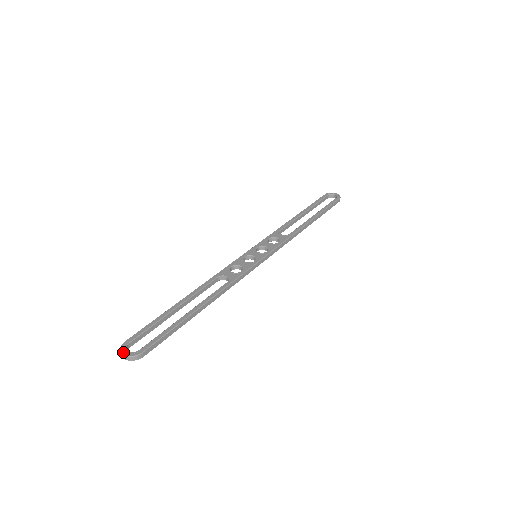
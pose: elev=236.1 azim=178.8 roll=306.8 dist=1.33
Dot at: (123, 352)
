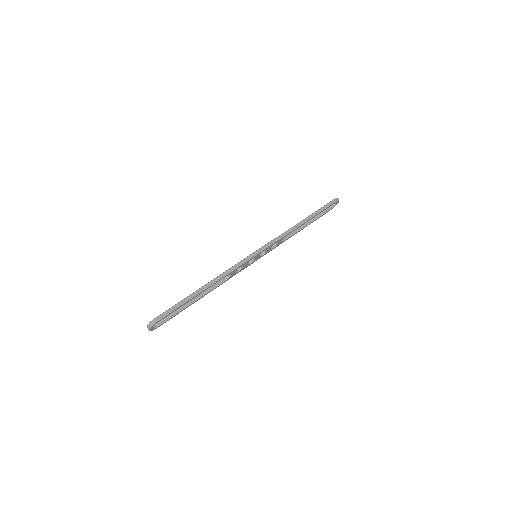
Dot at: (148, 327)
